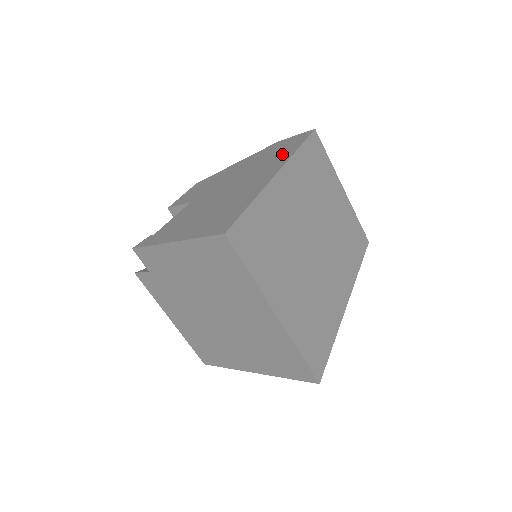
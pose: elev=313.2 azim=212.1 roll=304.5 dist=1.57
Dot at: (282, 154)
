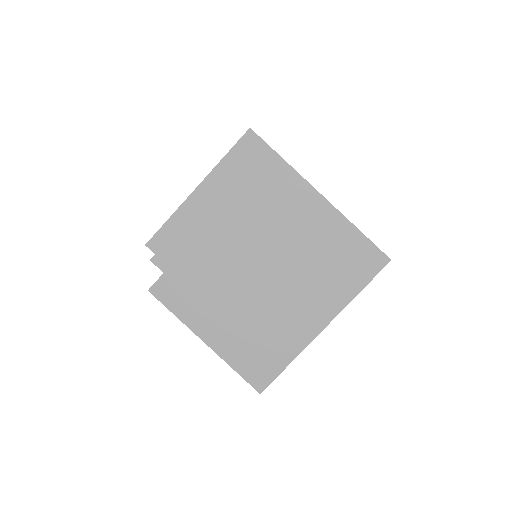
Dot at: occluded
